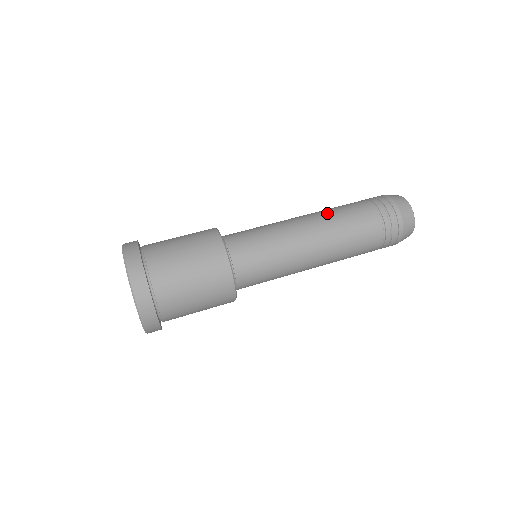
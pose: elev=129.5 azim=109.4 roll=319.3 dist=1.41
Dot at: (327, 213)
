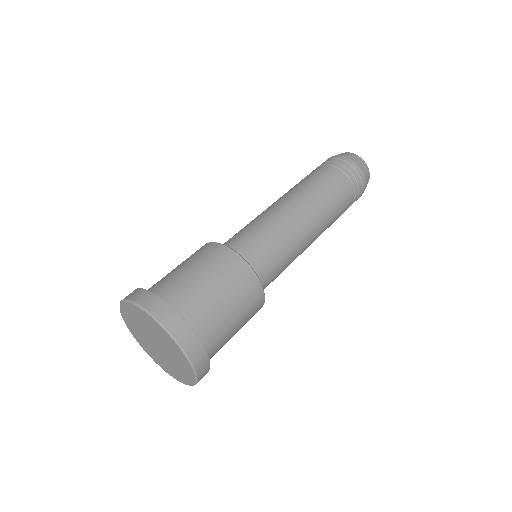
Dot at: (300, 188)
